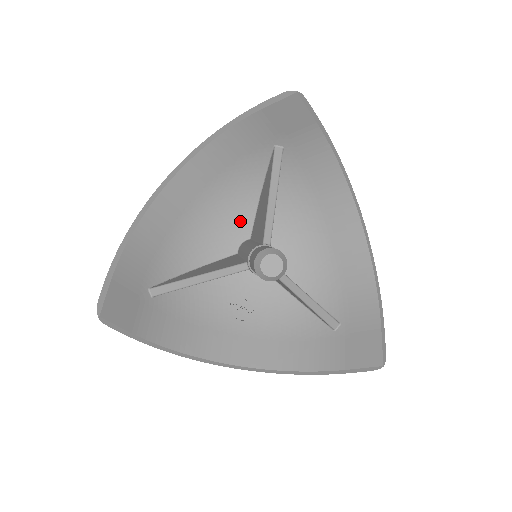
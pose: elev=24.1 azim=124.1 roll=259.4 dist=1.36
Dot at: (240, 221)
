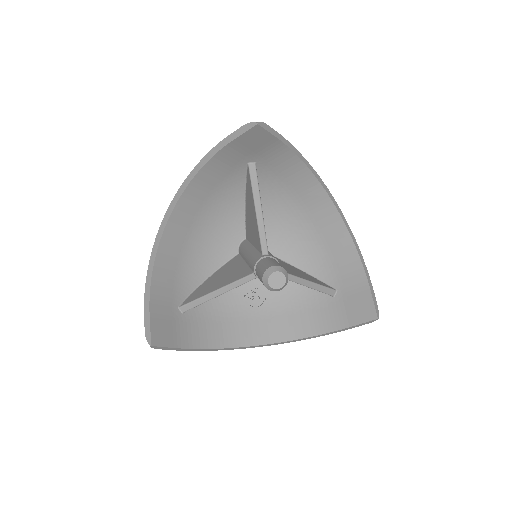
Dot at: (234, 227)
